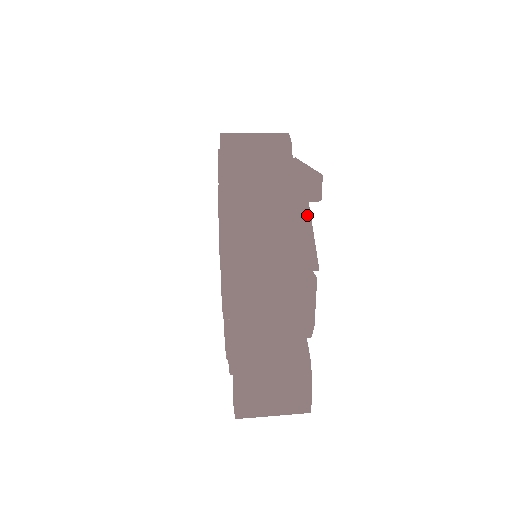
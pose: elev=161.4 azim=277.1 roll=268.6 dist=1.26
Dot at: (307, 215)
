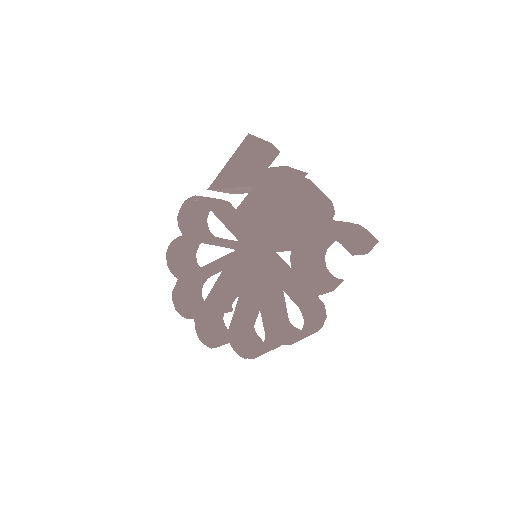
Dot at: occluded
